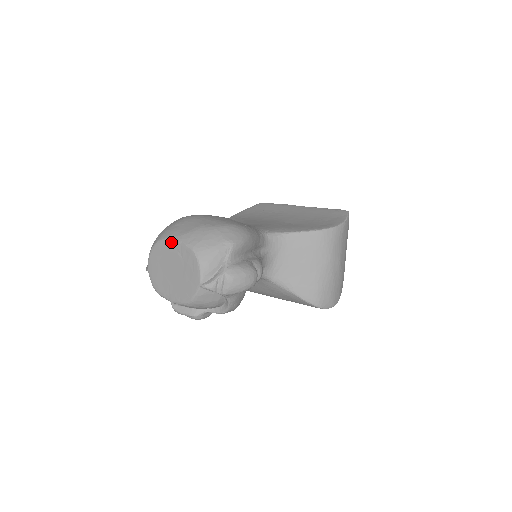
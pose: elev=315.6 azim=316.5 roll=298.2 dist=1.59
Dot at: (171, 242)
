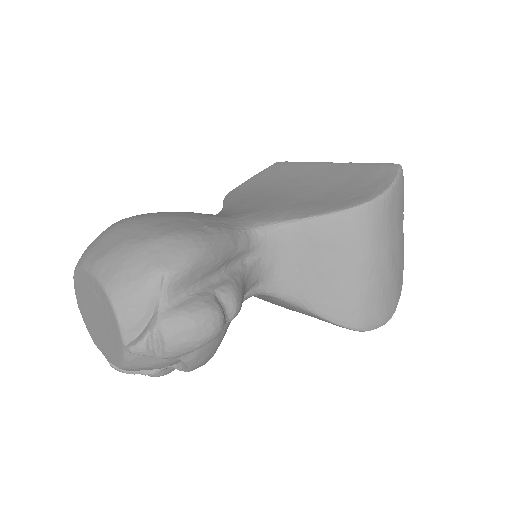
Dot at: (84, 273)
